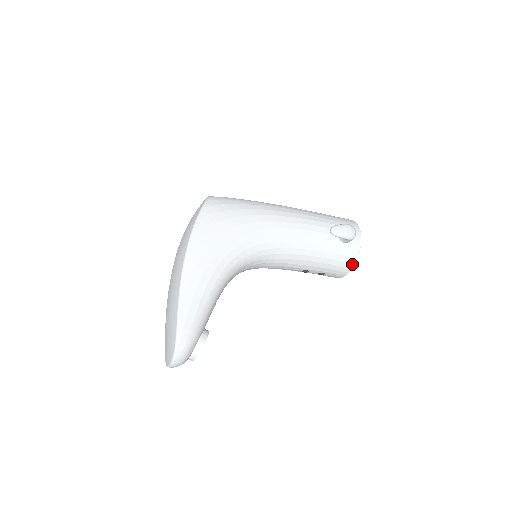
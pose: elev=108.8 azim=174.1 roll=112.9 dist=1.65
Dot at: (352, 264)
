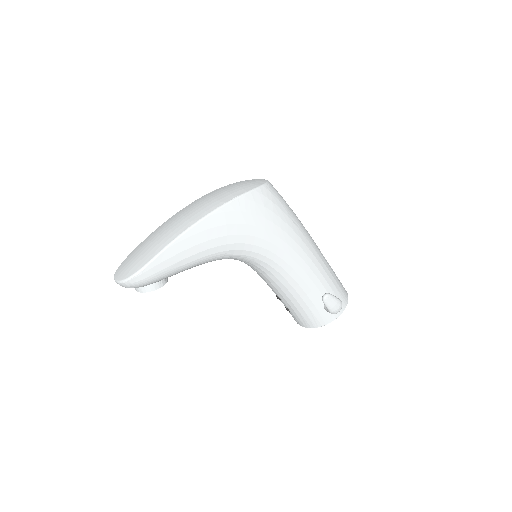
Dot at: (314, 326)
